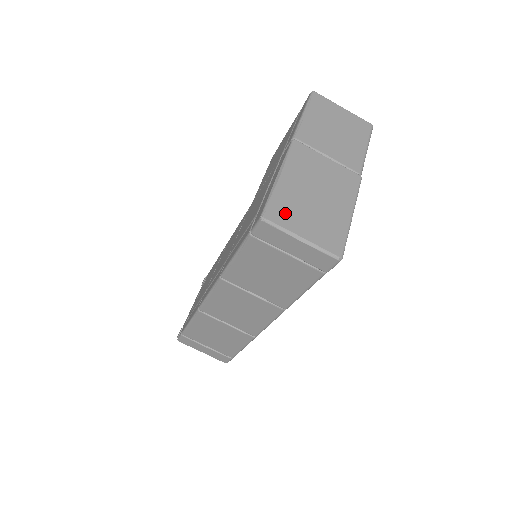
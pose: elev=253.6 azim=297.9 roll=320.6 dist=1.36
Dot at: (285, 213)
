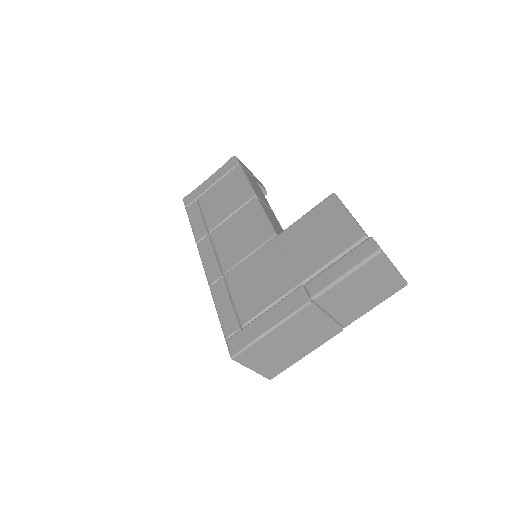
Dot at: (252, 356)
